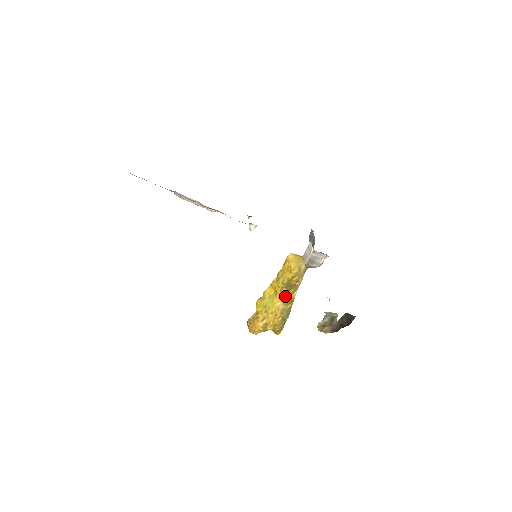
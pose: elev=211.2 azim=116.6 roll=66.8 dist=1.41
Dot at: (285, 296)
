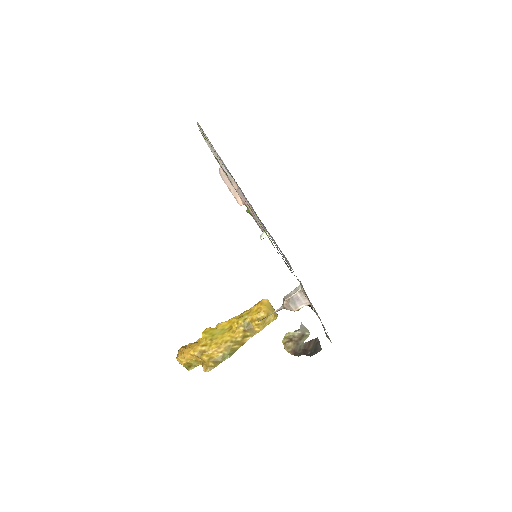
Dot at: (239, 334)
